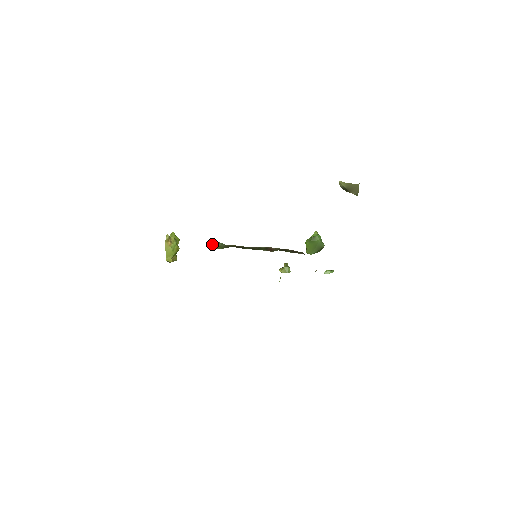
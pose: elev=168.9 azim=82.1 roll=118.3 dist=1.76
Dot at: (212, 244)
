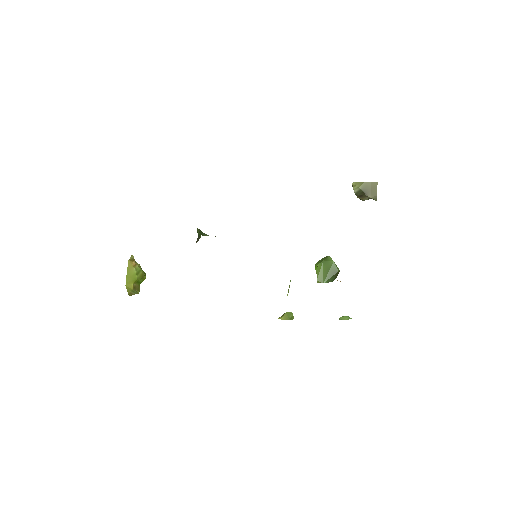
Dot at: (199, 231)
